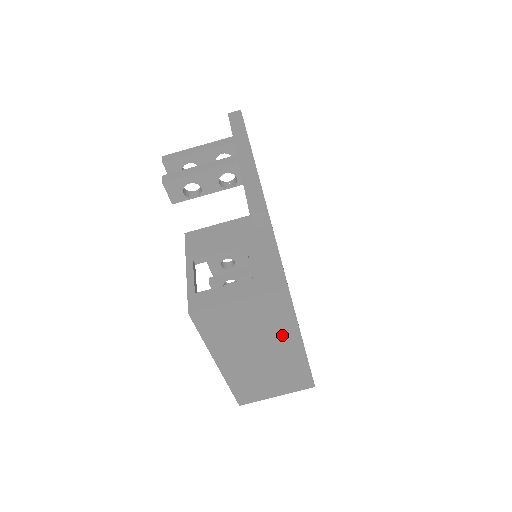
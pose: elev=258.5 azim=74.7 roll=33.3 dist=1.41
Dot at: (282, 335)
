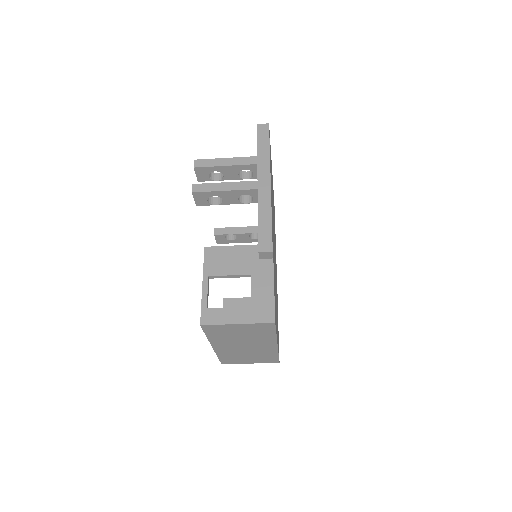
Dot at: (263, 340)
